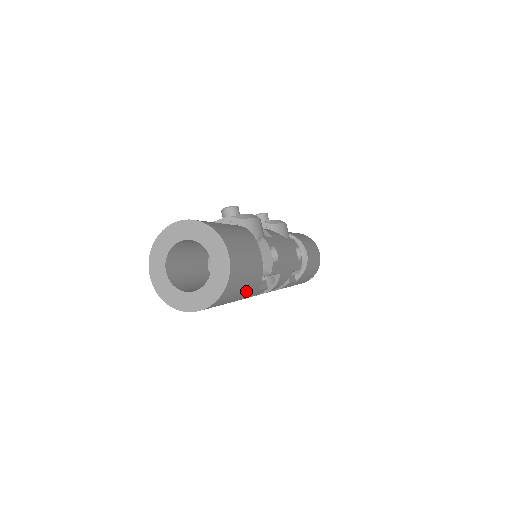
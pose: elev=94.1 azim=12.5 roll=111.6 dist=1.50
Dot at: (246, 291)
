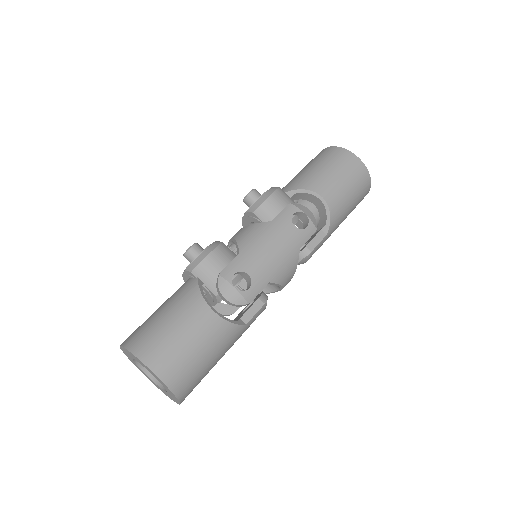
Dot at: (221, 350)
